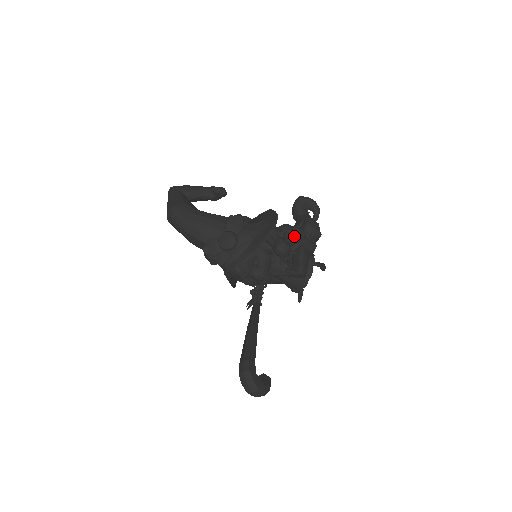
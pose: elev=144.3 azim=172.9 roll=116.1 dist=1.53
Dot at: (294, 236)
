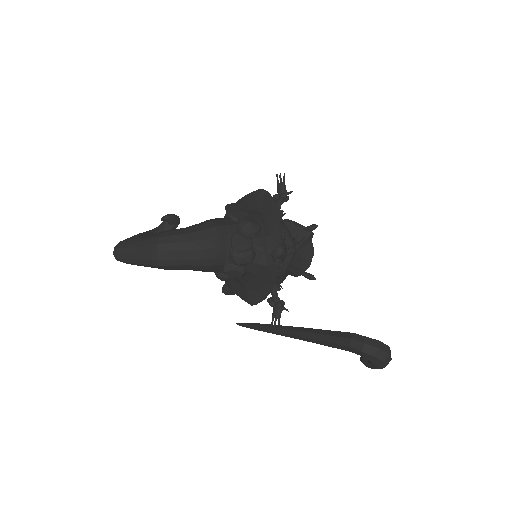
Dot at: (280, 205)
